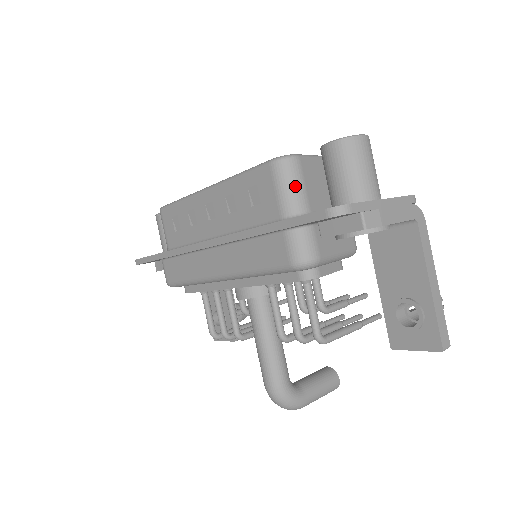
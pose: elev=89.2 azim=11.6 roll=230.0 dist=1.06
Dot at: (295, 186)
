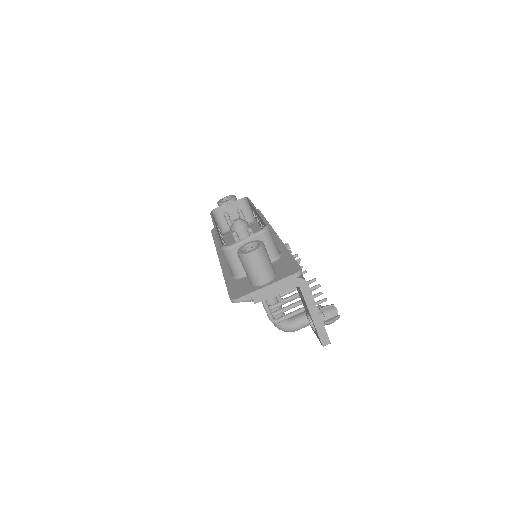
Dot at: (234, 263)
